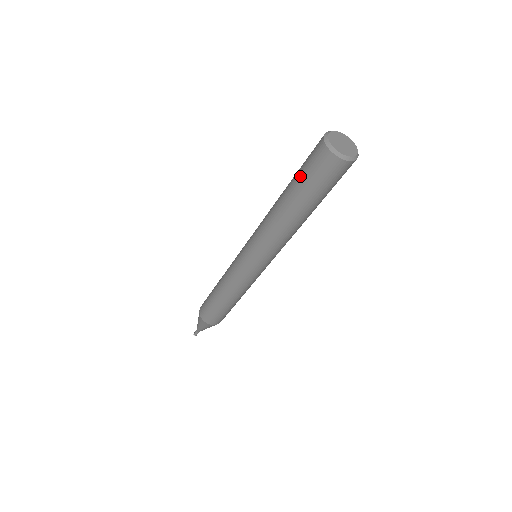
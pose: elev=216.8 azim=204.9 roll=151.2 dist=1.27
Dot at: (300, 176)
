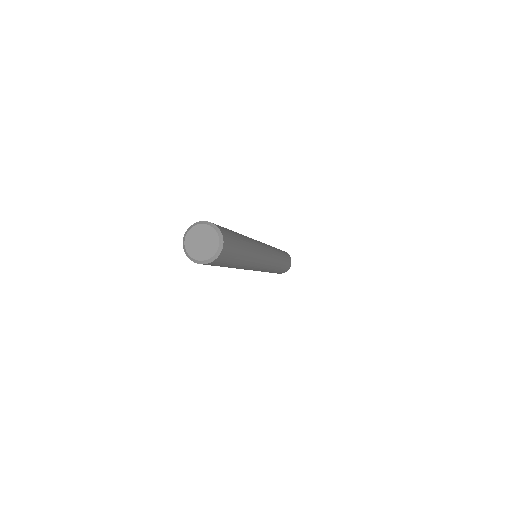
Dot at: occluded
